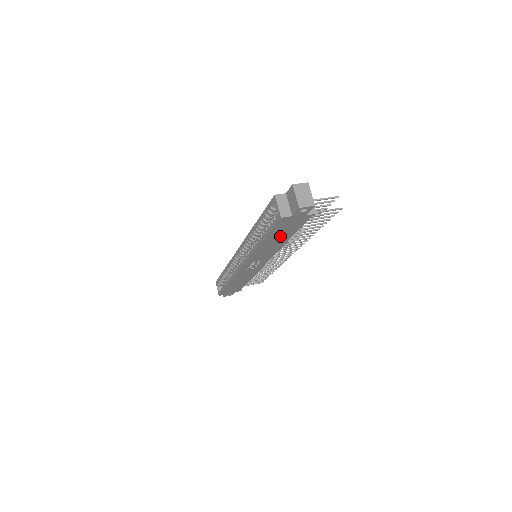
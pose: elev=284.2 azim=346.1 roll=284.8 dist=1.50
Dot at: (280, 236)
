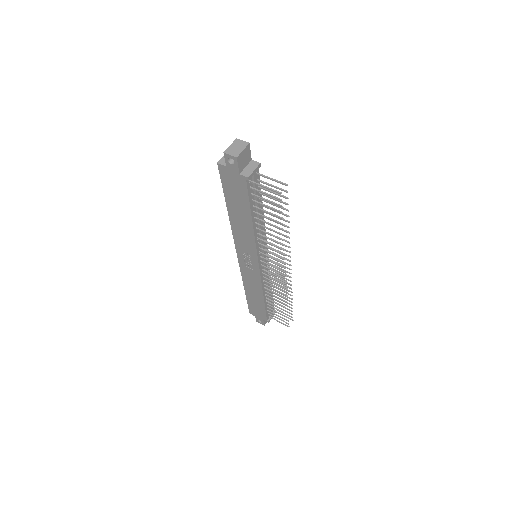
Dot at: (239, 207)
